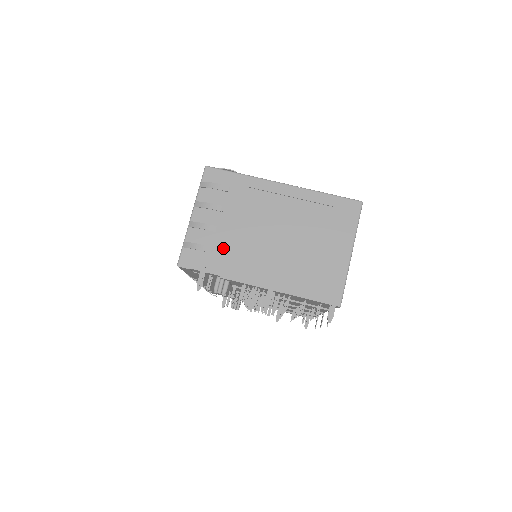
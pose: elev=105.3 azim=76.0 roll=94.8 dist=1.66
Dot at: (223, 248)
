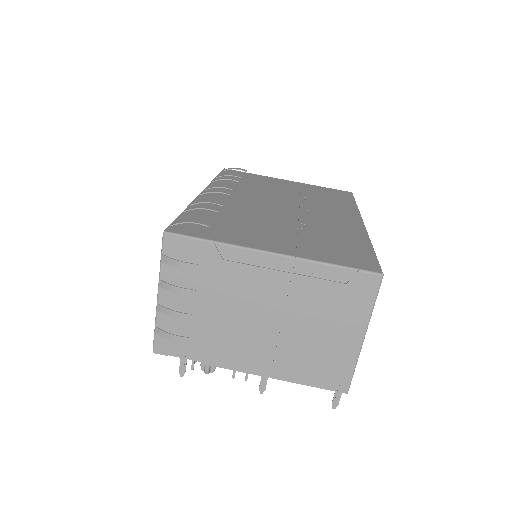
Dot at: (203, 334)
